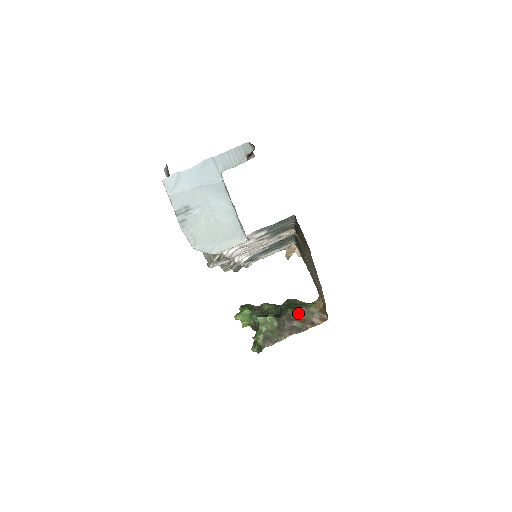
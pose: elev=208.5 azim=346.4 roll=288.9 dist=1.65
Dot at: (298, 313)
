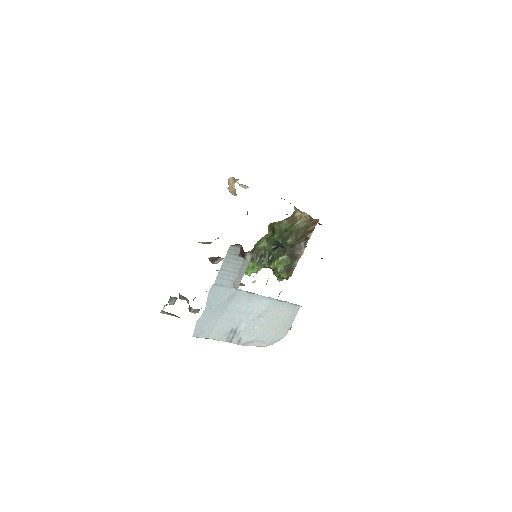
Dot at: (296, 237)
